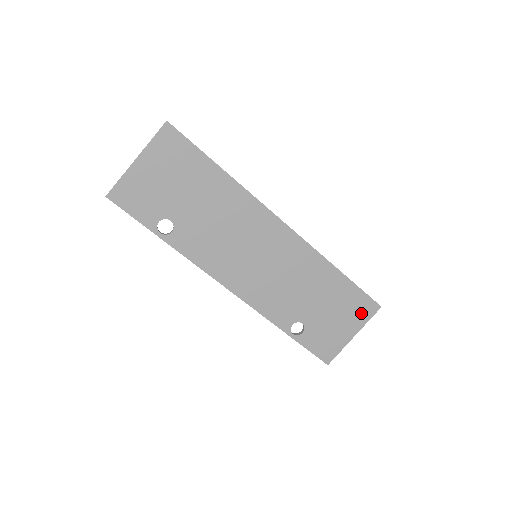
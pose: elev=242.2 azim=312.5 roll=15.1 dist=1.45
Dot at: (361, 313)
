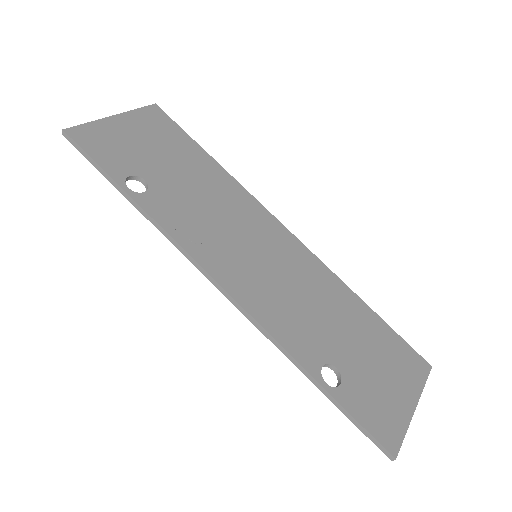
Dot at: (410, 370)
